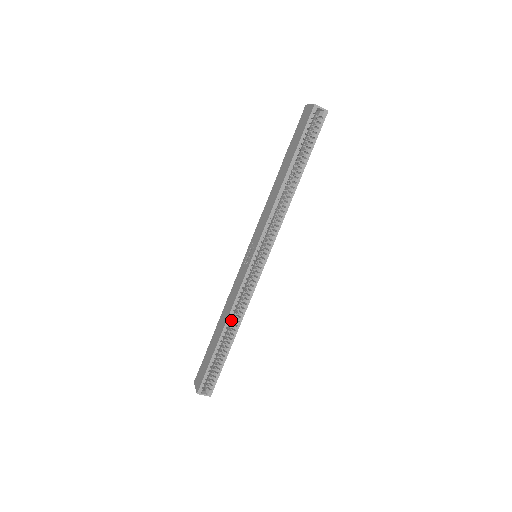
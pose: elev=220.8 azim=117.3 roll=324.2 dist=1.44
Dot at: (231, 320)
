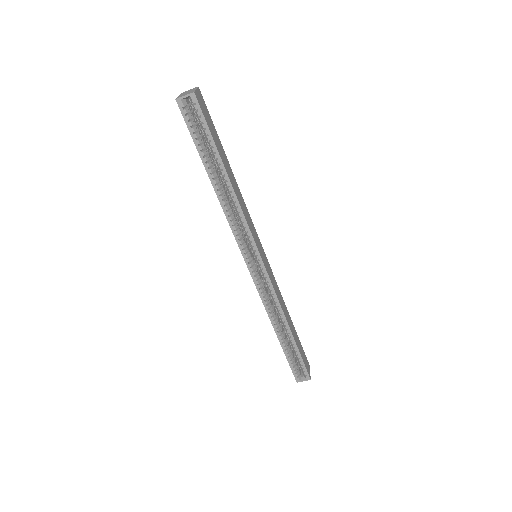
Dot at: occluded
